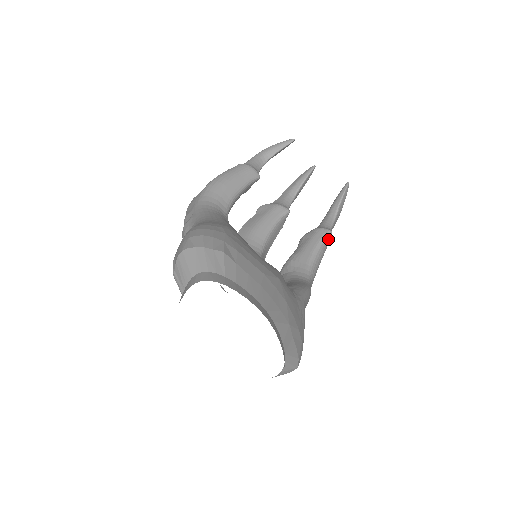
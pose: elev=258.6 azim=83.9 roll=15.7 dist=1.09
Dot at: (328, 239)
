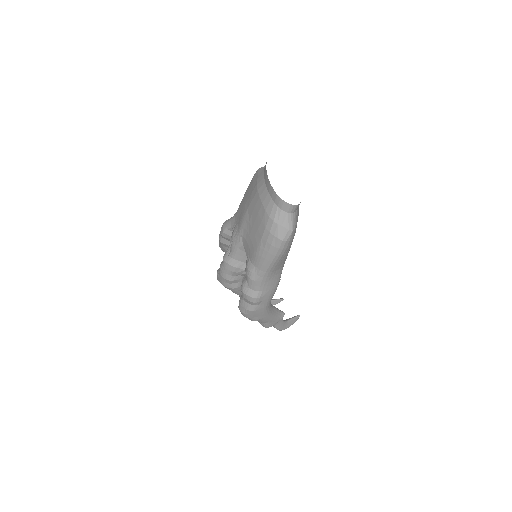
Dot at: (281, 315)
